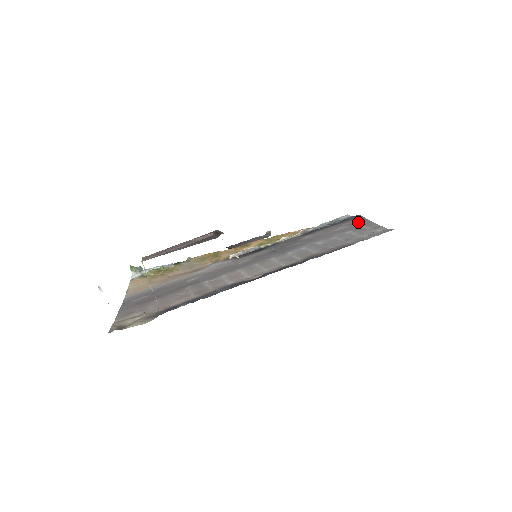
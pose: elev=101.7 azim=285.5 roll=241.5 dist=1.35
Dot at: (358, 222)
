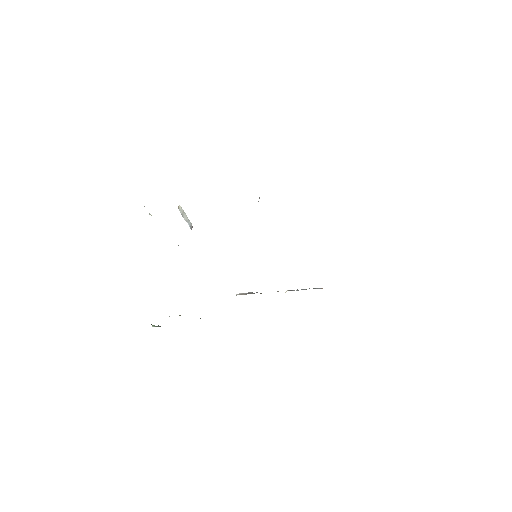
Dot at: occluded
